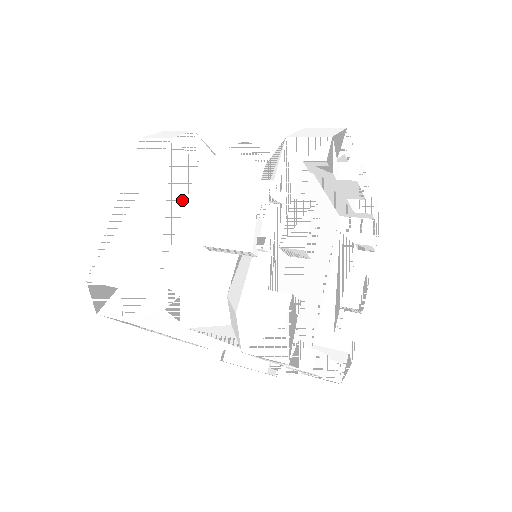
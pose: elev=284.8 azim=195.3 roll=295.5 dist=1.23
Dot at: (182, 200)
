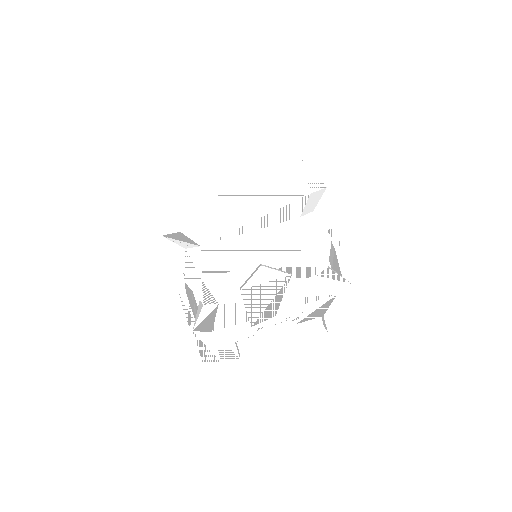
Dot at: (266, 224)
